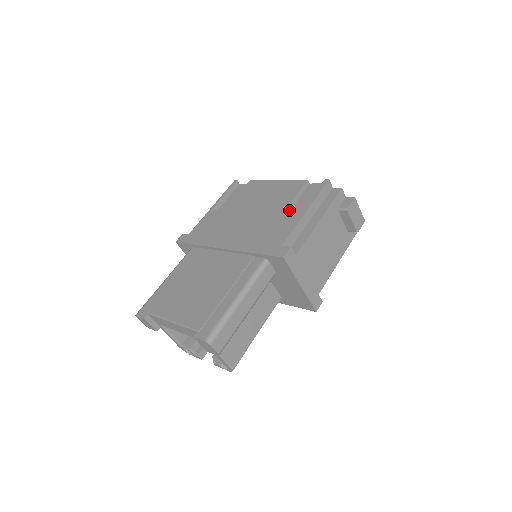
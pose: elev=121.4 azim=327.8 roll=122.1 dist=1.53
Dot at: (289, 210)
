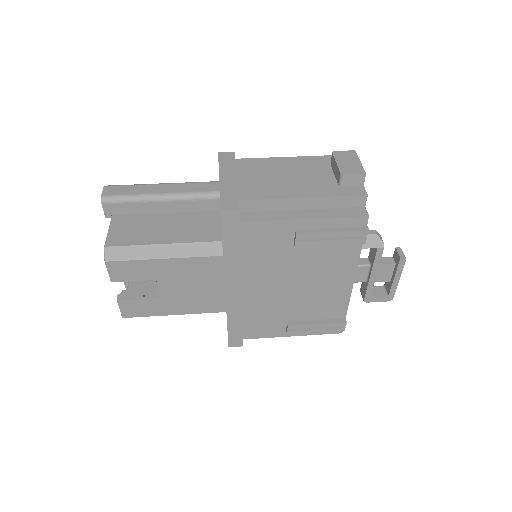
Dot at: occluded
